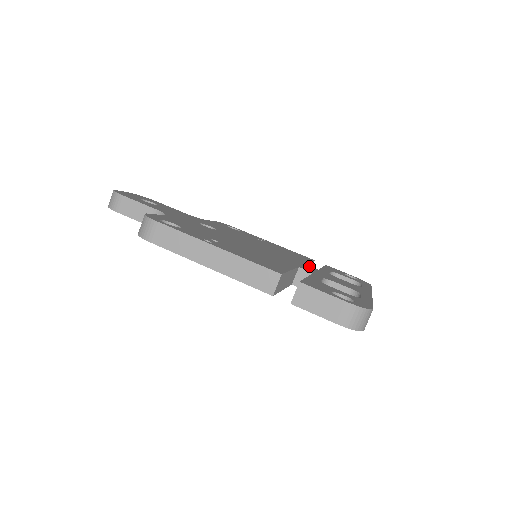
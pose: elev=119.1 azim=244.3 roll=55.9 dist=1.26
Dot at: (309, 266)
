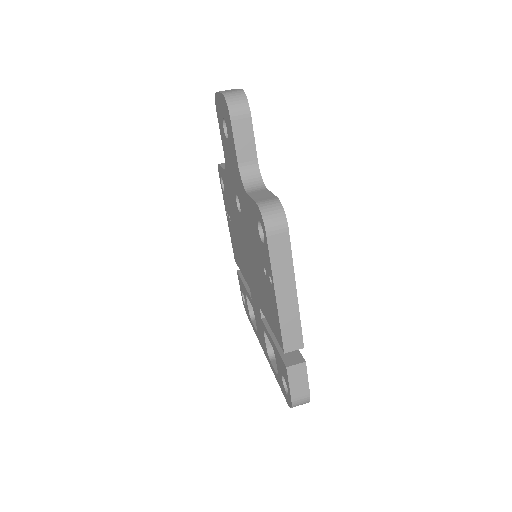
Dot at: occluded
